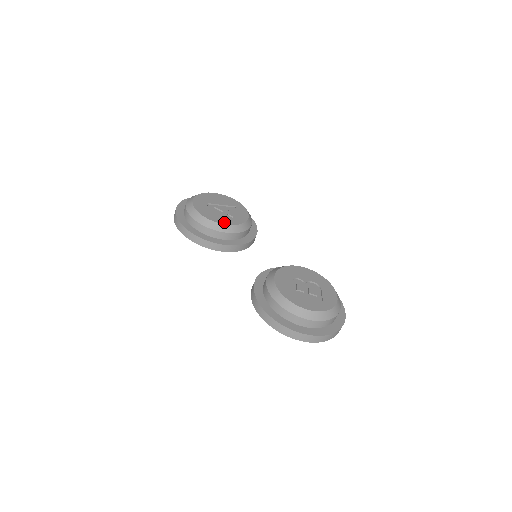
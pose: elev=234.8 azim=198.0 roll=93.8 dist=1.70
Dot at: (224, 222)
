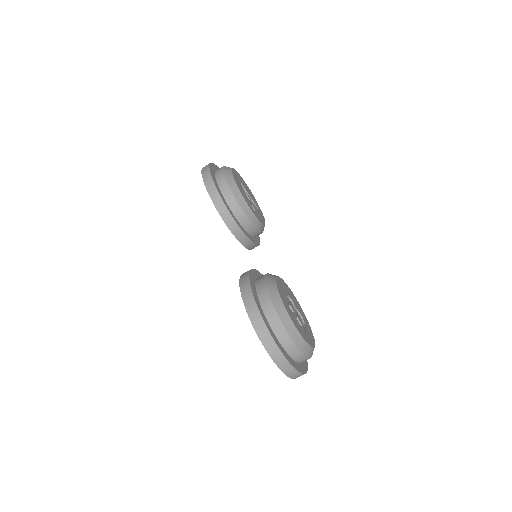
Dot at: (249, 205)
